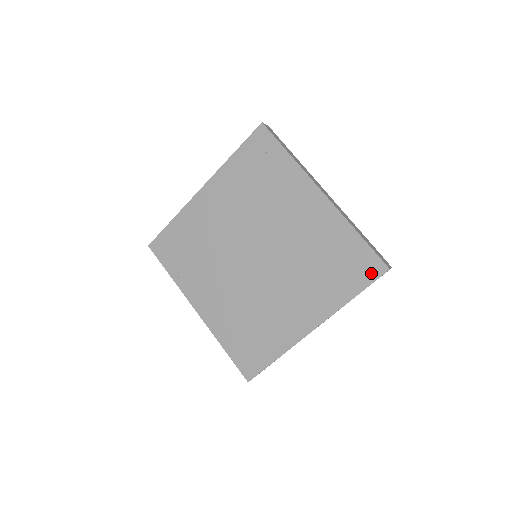
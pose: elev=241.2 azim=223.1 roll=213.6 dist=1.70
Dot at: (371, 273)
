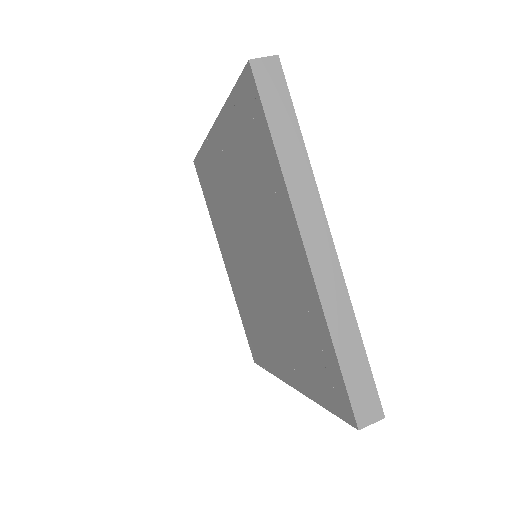
Dot at: (253, 97)
